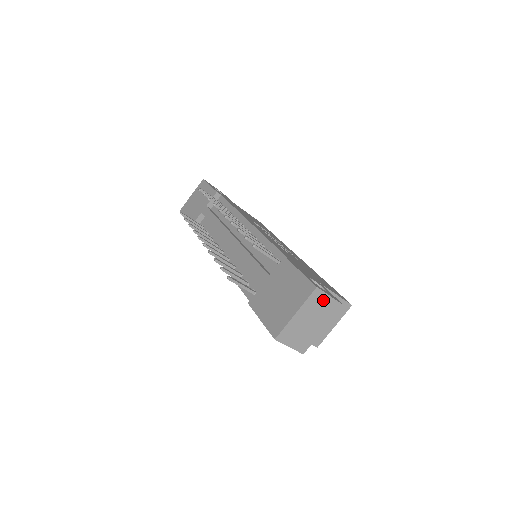
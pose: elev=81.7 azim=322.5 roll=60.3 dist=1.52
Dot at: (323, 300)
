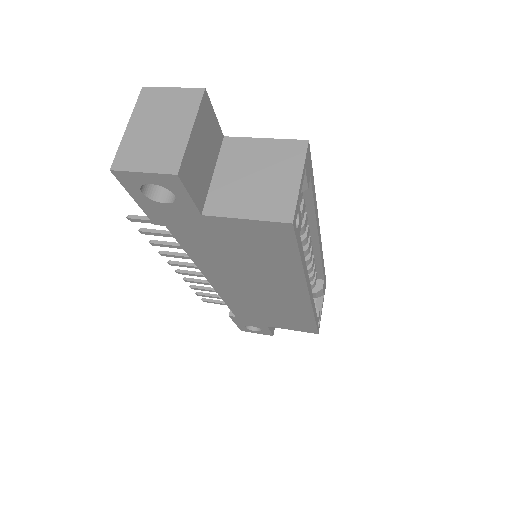
Dot at: (164, 96)
